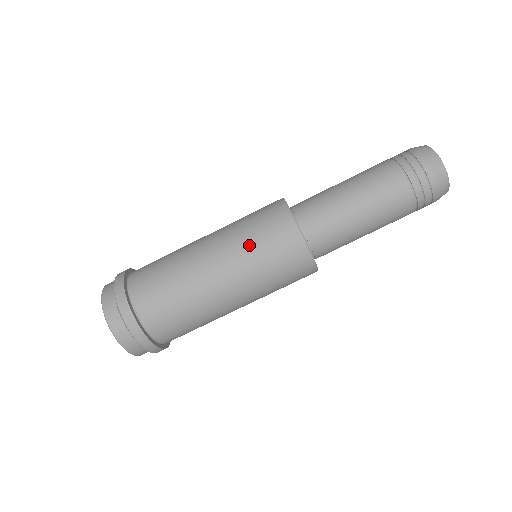
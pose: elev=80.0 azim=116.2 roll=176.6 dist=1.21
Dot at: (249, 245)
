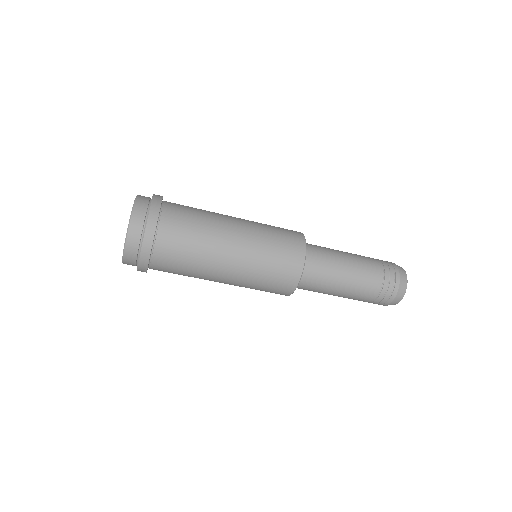
Dot at: (264, 264)
